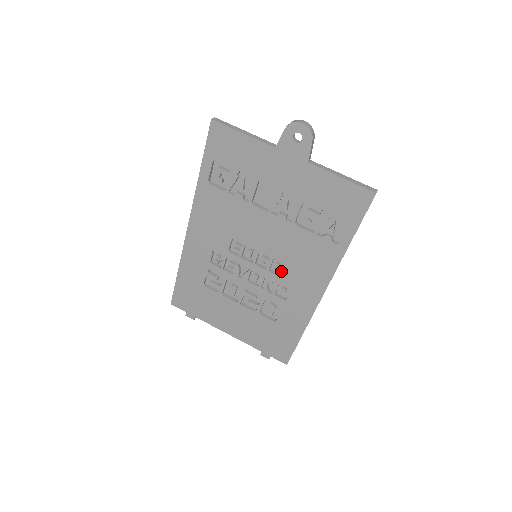
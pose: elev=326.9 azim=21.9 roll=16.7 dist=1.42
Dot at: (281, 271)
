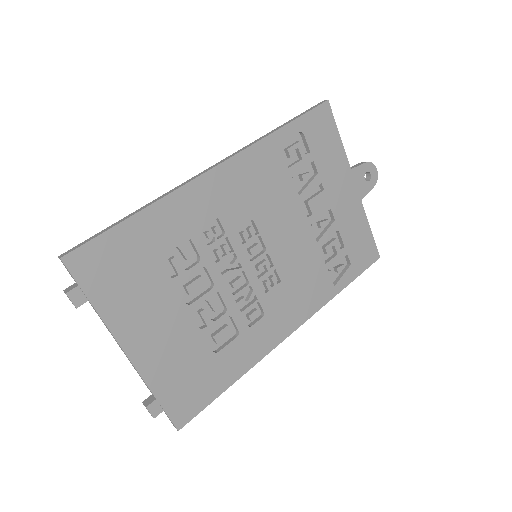
Dot at: (272, 287)
